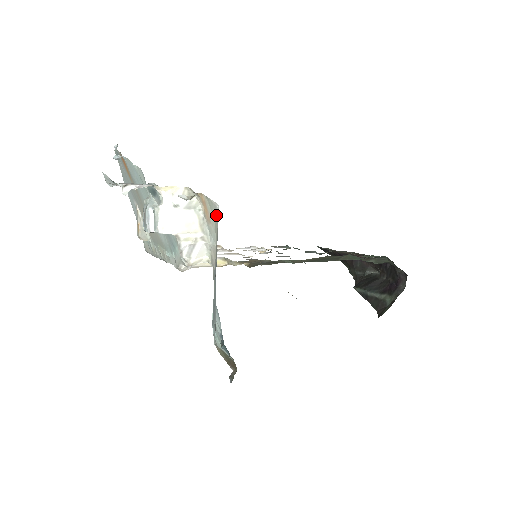
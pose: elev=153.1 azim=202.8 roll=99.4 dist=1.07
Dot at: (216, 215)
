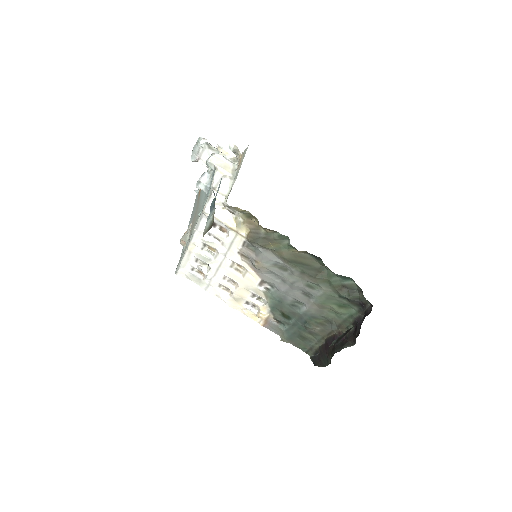
Dot at: occluded
